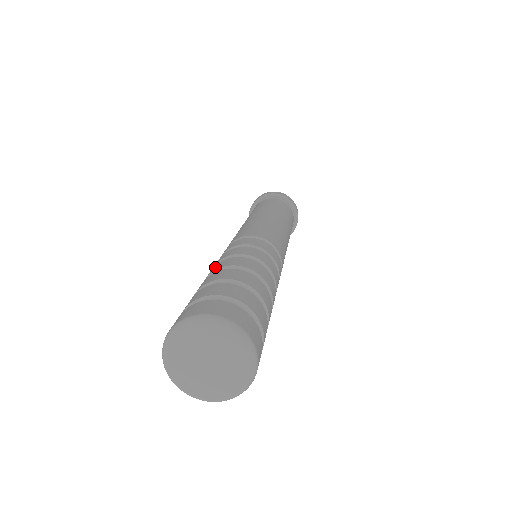
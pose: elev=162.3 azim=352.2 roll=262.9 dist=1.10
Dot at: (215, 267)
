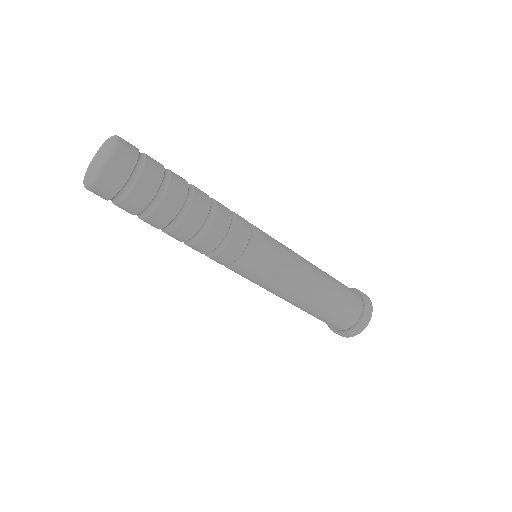
Dot at: occluded
